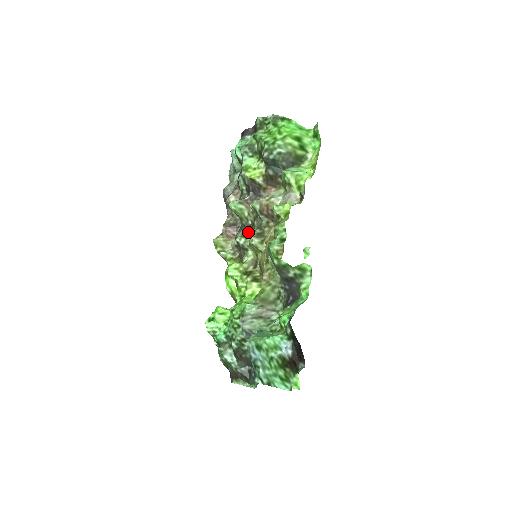
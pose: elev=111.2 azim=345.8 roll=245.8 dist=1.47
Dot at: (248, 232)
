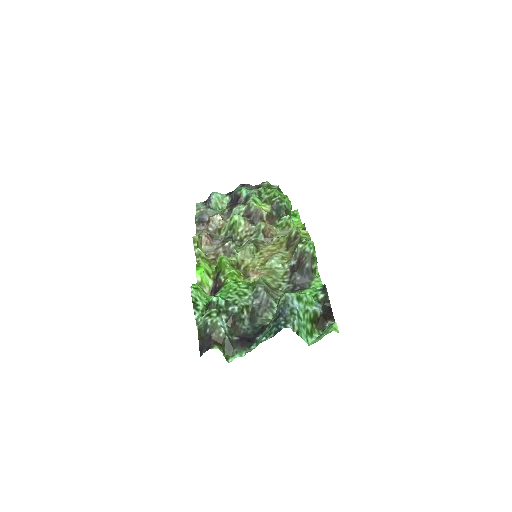
Dot at: (235, 243)
